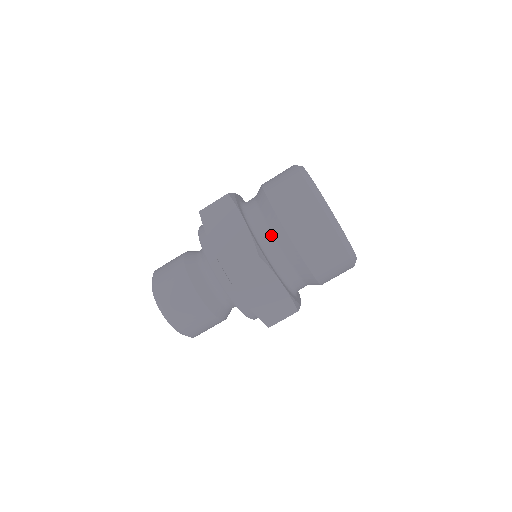
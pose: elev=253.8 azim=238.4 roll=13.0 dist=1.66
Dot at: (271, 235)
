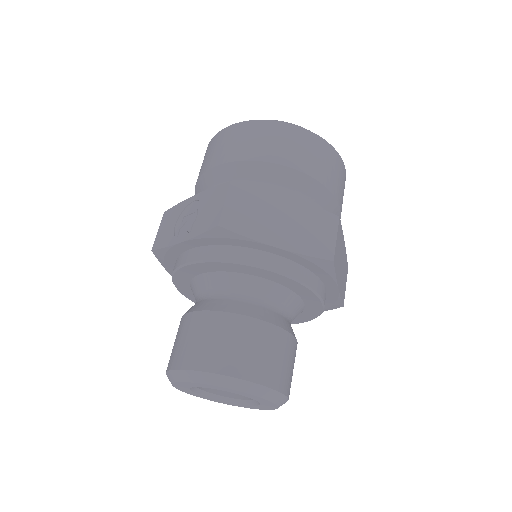
Dot at: (305, 198)
